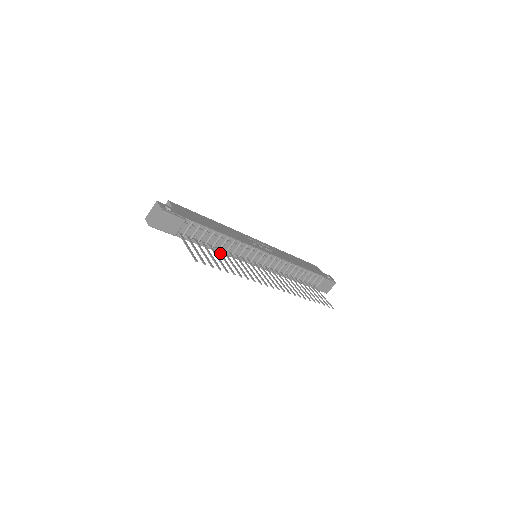
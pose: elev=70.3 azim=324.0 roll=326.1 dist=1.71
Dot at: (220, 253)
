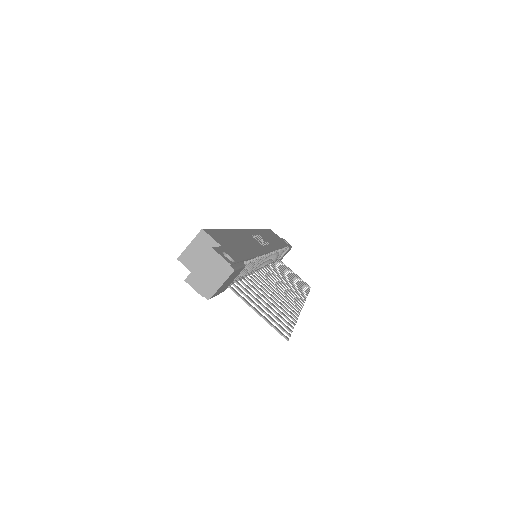
Dot at: (256, 285)
